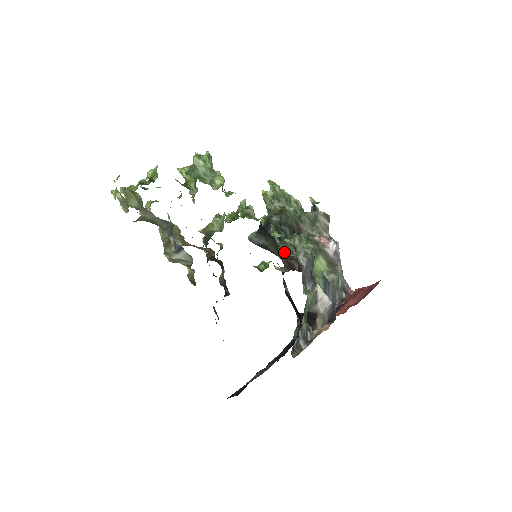
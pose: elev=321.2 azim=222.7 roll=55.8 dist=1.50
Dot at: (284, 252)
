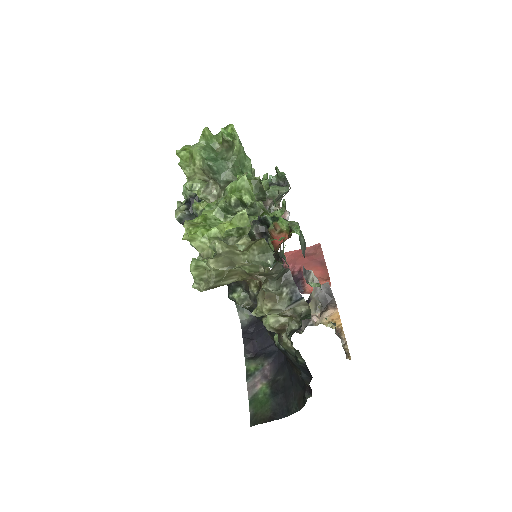
Dot at: (247, 235)
